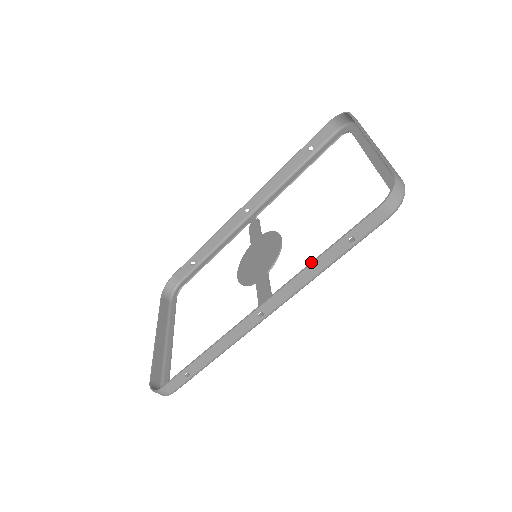
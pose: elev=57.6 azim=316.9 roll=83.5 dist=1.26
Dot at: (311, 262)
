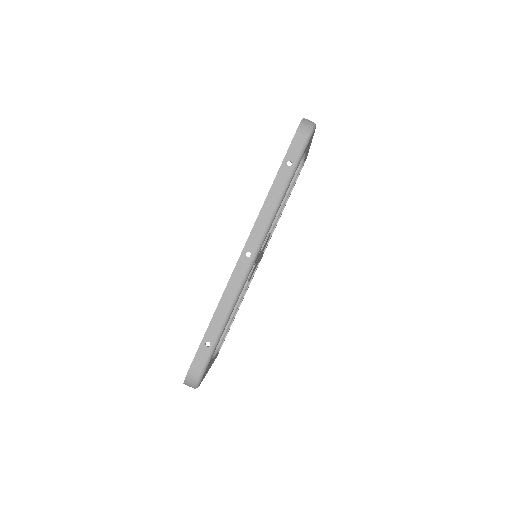
Dot at: (268, 193)
